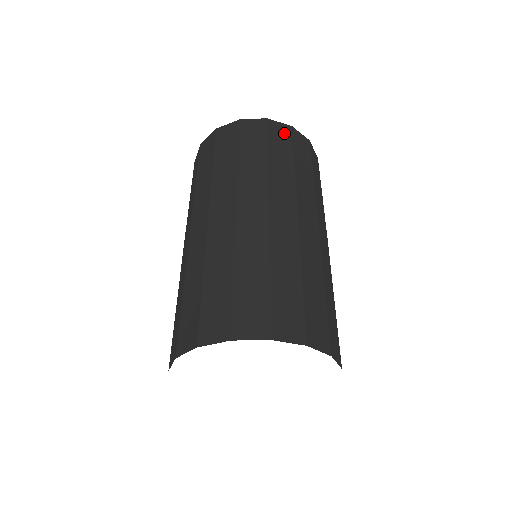
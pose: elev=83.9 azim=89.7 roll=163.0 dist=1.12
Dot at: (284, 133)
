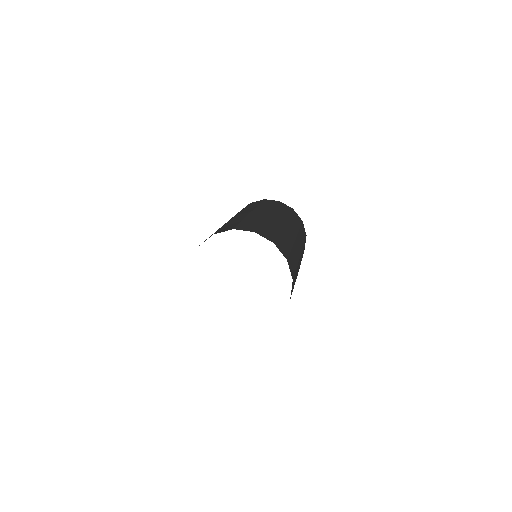
Dot at: (288, 208)
